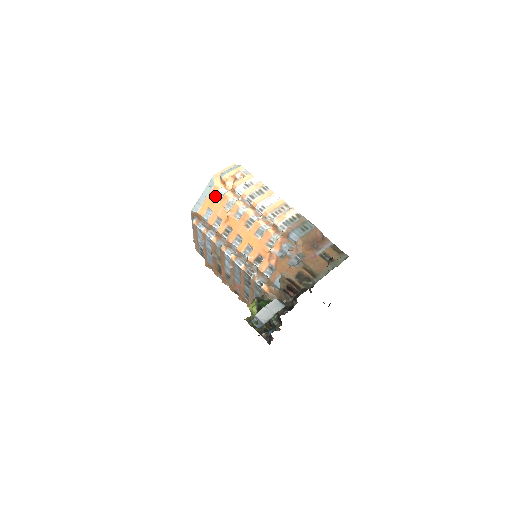
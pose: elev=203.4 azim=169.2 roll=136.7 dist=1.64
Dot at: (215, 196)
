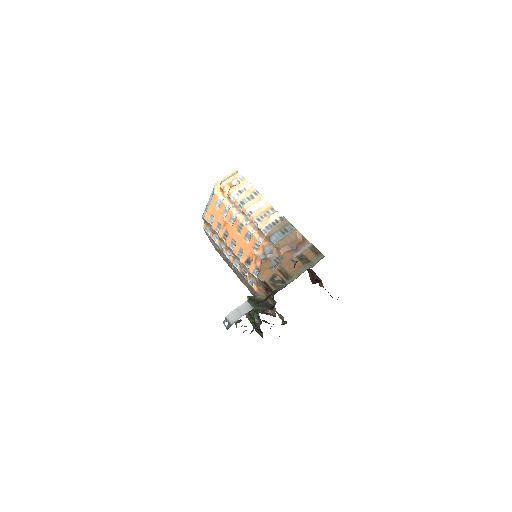
Dot at: (215, 203)
